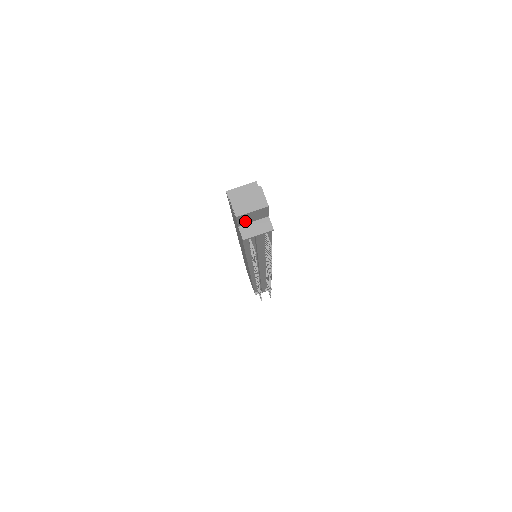
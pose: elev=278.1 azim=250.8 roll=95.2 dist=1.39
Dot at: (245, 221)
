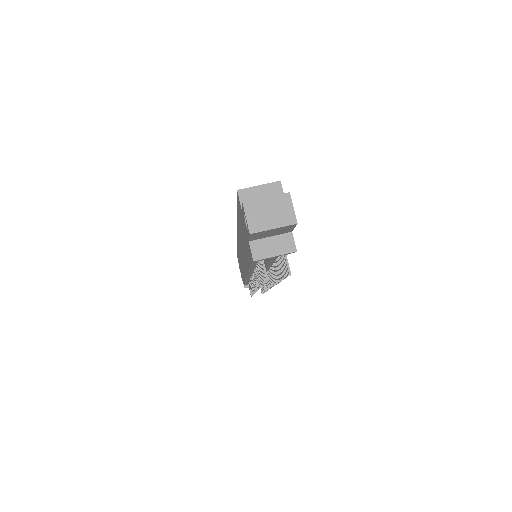
Dot at: (260, 236)
